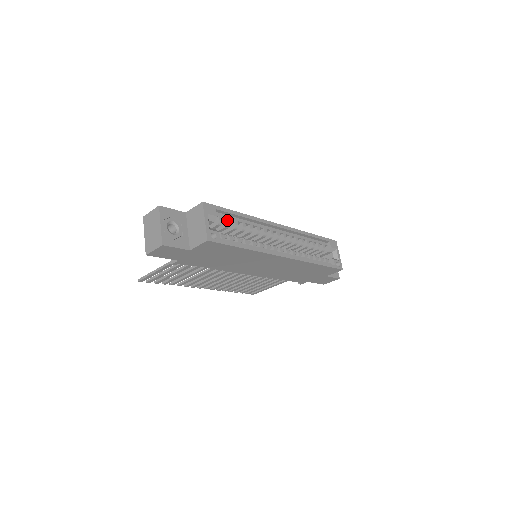
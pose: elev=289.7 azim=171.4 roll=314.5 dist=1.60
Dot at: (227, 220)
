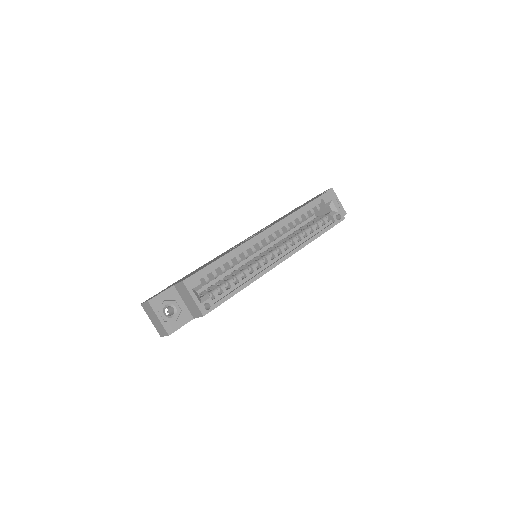
Dot at: (212, 274)
